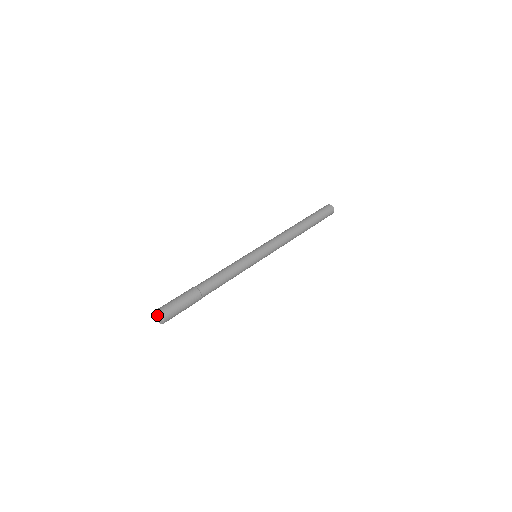
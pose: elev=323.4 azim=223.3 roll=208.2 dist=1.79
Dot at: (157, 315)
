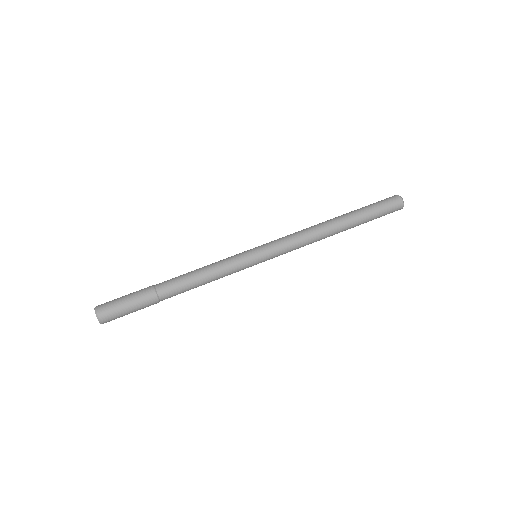
Dot at: (97, 315)
